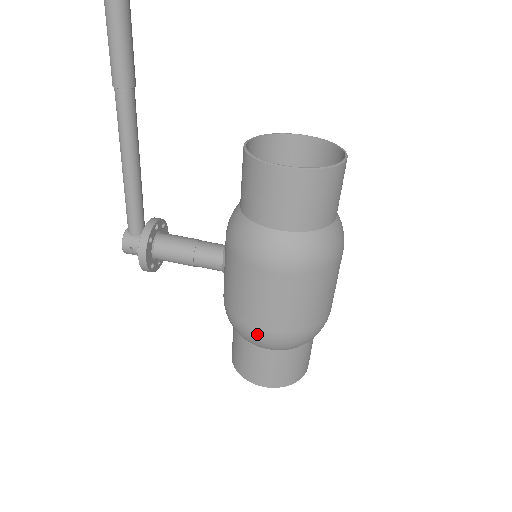
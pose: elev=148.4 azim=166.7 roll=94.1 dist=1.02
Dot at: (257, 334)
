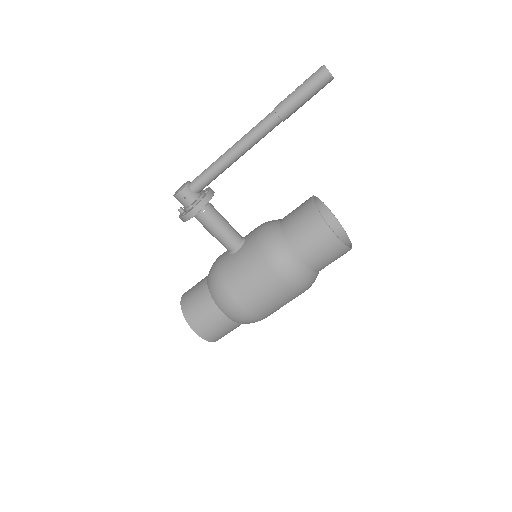
Dot at: (234, 305)
